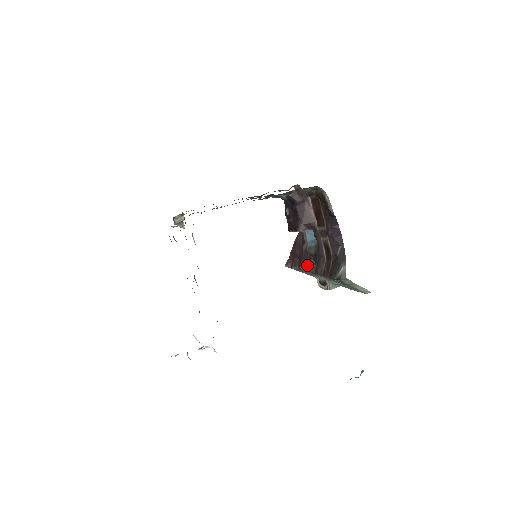
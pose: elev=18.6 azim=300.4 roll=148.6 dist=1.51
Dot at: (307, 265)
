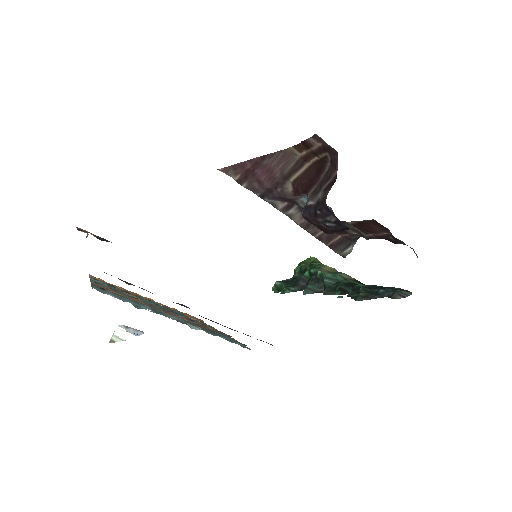
Dot at: (283, 207)
